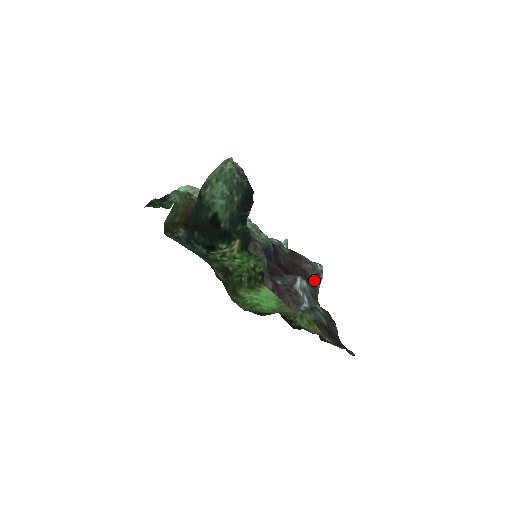
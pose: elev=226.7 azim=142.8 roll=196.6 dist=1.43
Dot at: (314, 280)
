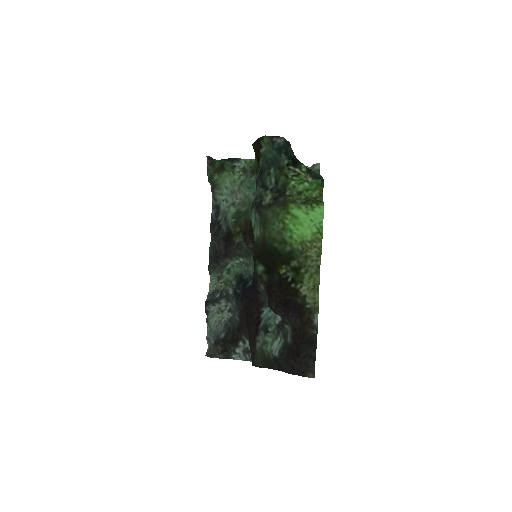
Dot at: occluded
